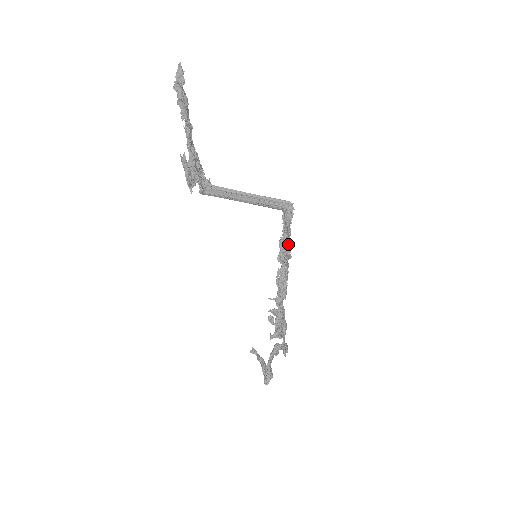
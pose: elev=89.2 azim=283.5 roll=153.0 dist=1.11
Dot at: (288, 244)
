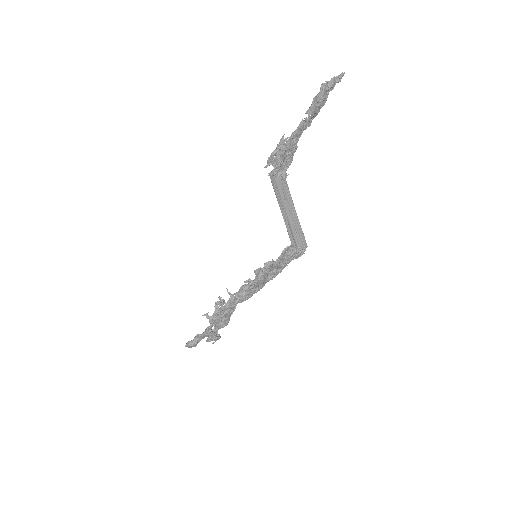
Dot at: (275, 271)
